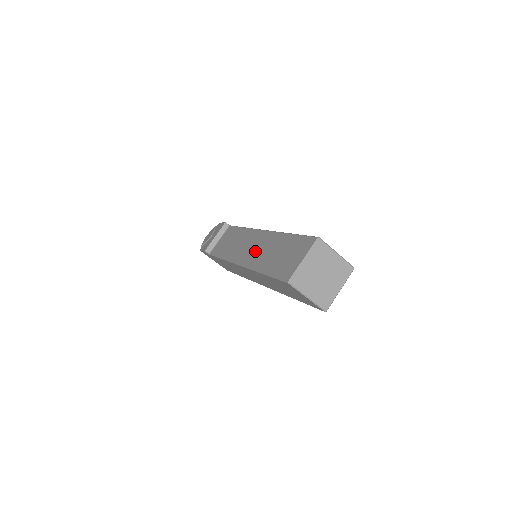
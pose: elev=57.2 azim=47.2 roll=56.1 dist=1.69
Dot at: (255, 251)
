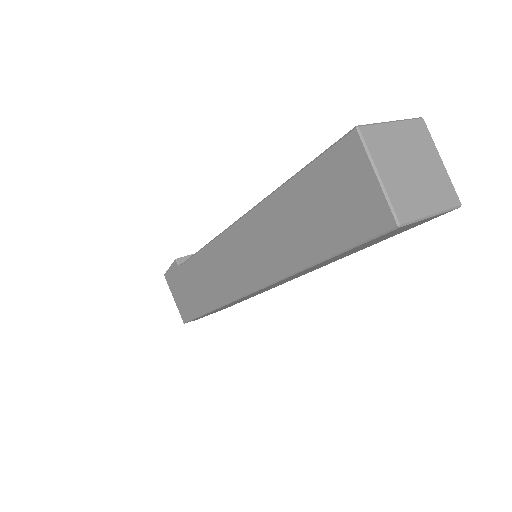
Dot at: occluded
